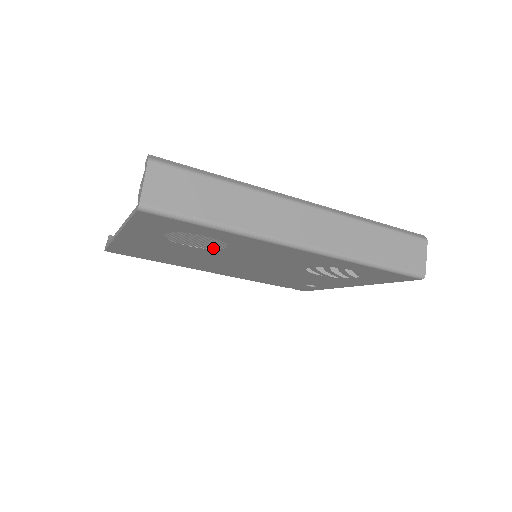
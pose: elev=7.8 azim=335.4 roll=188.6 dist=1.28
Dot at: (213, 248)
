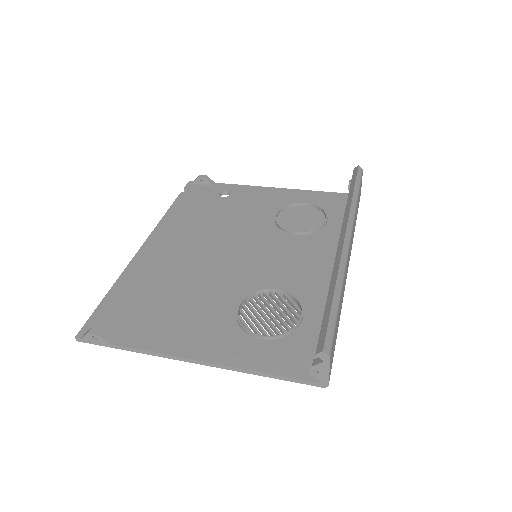
Dot at: (261, 298)
